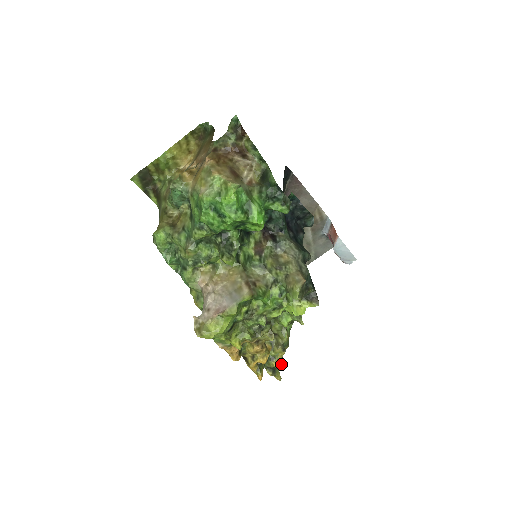
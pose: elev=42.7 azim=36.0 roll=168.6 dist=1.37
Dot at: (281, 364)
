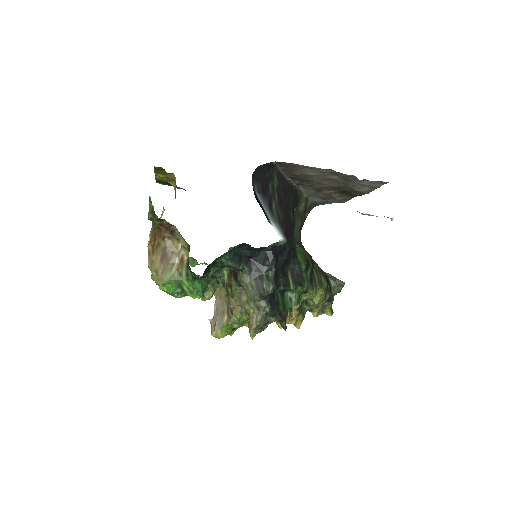
Dot at: (328, 306)
